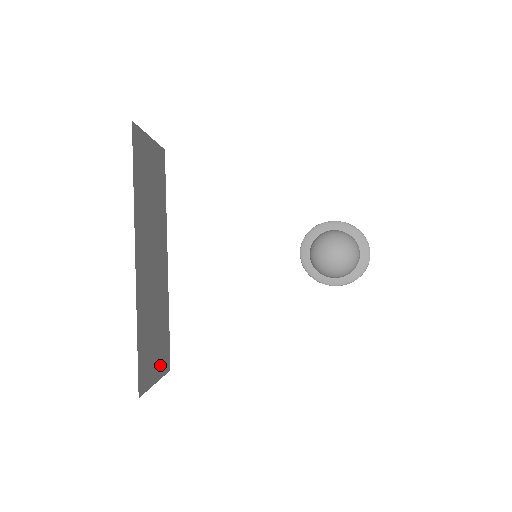
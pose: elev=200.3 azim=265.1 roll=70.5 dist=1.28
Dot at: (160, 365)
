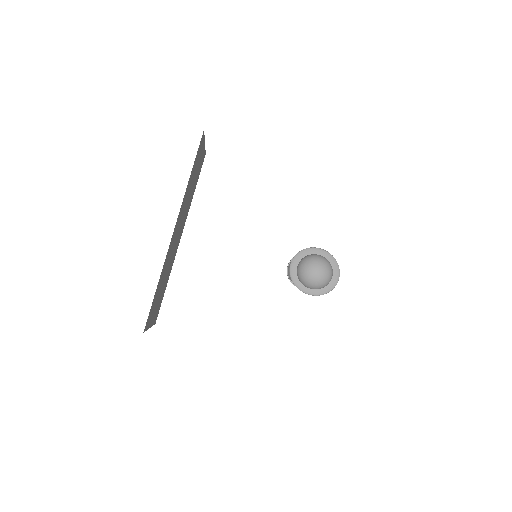
Dot at: (154, 316)
